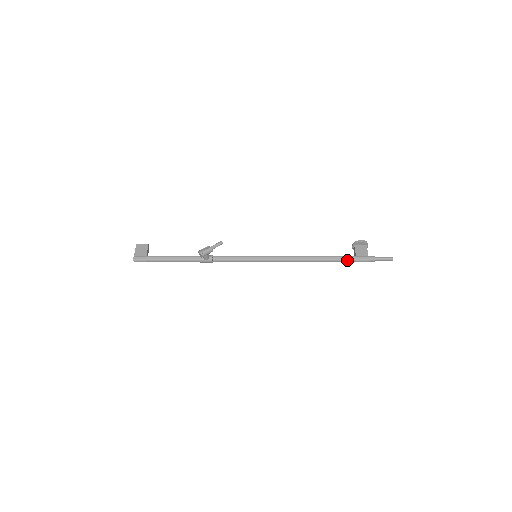
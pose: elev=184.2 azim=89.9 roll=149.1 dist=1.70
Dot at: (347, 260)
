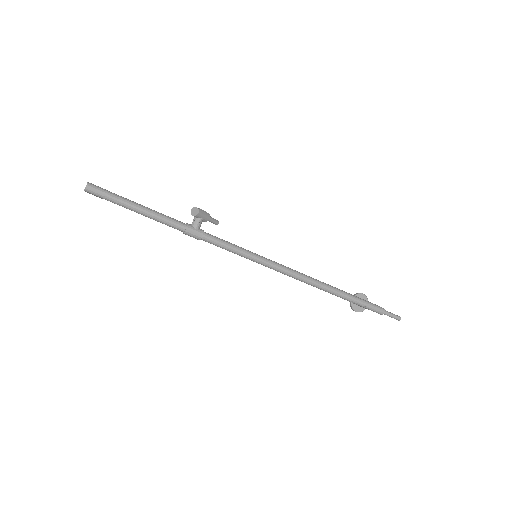
Dot at: (358, 299)
